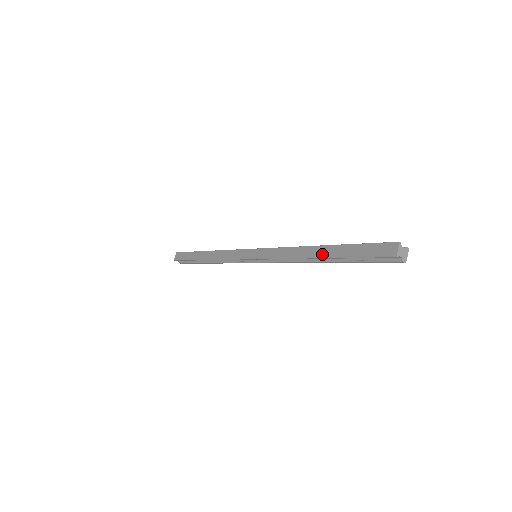
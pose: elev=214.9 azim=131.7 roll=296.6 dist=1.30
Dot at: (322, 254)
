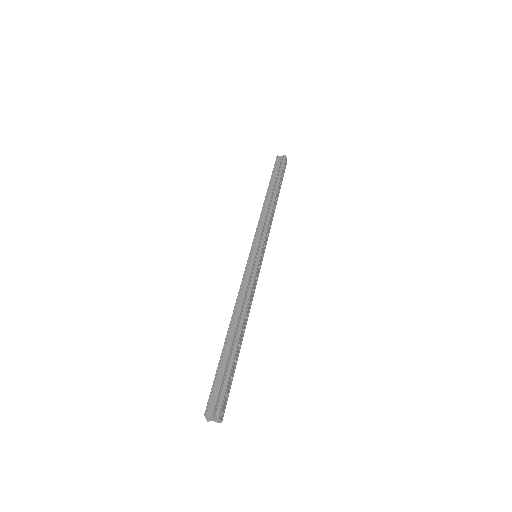
Dot at: occluded
